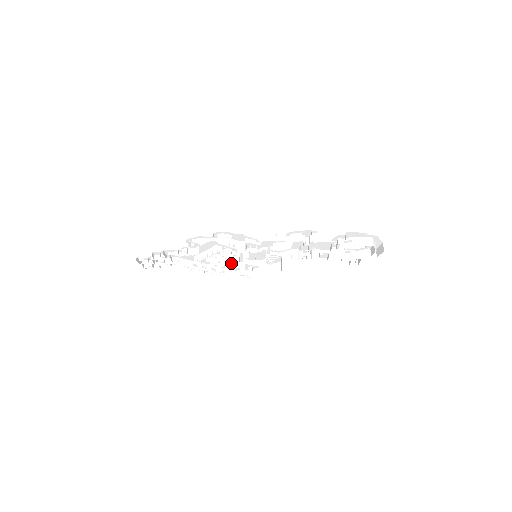
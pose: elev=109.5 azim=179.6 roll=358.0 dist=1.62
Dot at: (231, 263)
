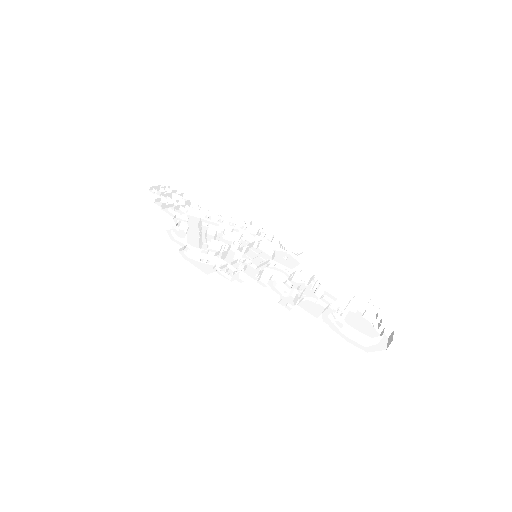
Dot at: (237, 240)
